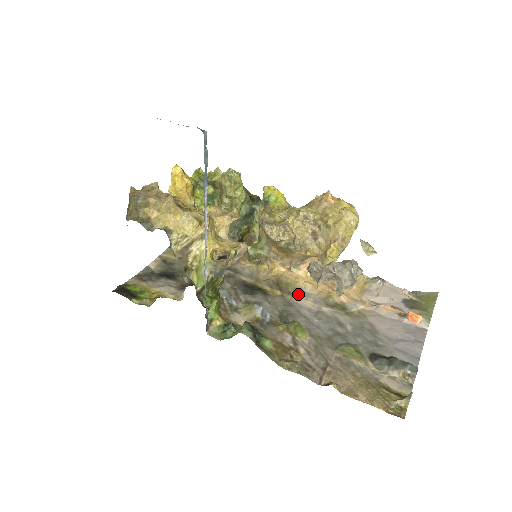
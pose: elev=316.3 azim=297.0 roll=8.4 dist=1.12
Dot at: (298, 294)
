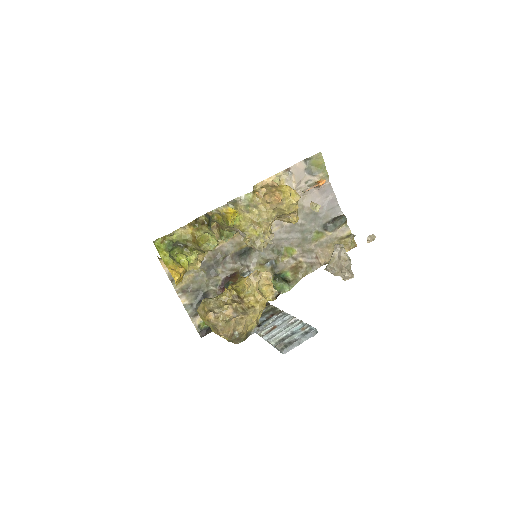
Dot at: occluded
